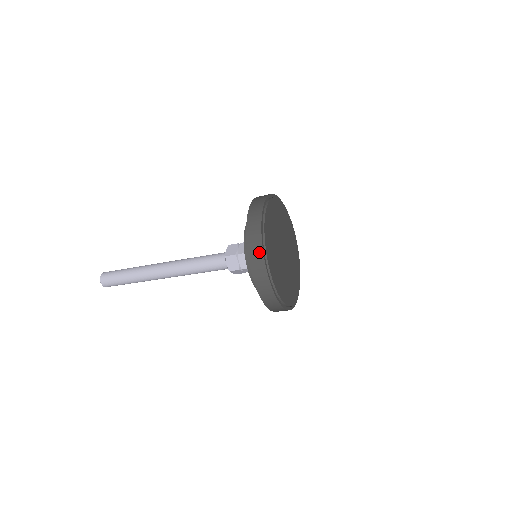
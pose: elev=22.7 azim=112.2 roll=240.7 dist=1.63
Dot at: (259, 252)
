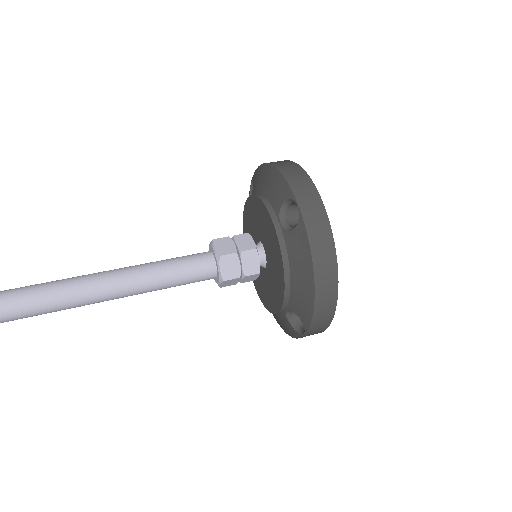
Dot at: occluded
